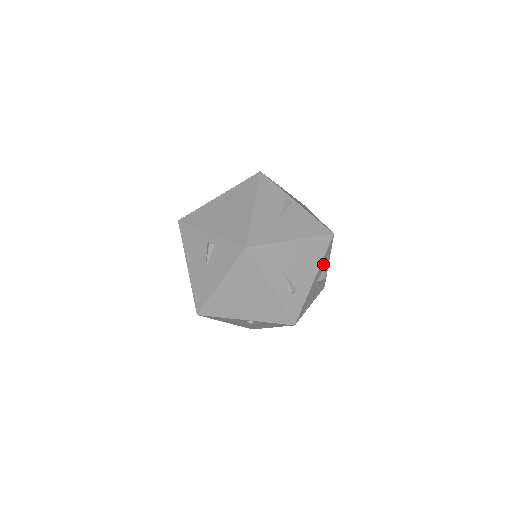
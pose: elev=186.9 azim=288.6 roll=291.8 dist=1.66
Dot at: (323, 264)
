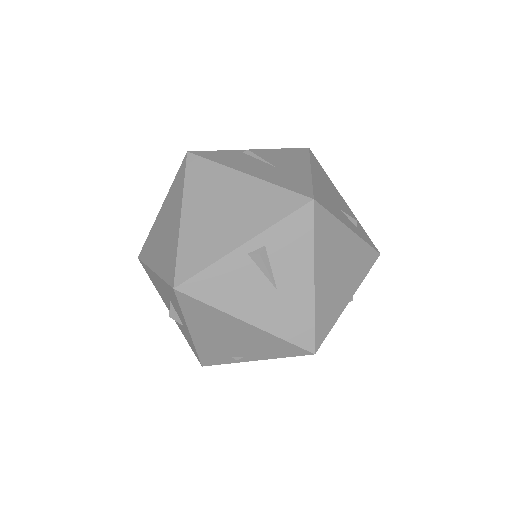
Dot at: occluded
